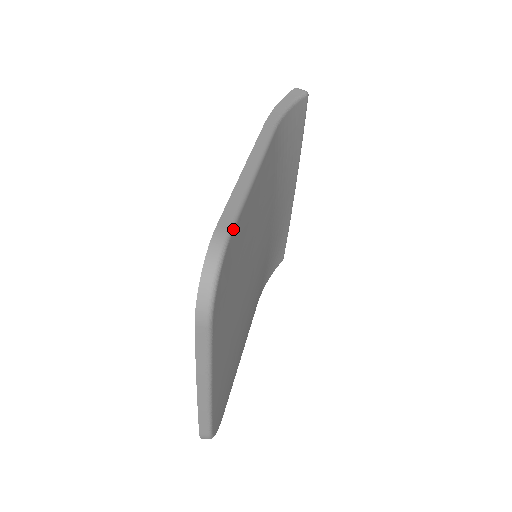
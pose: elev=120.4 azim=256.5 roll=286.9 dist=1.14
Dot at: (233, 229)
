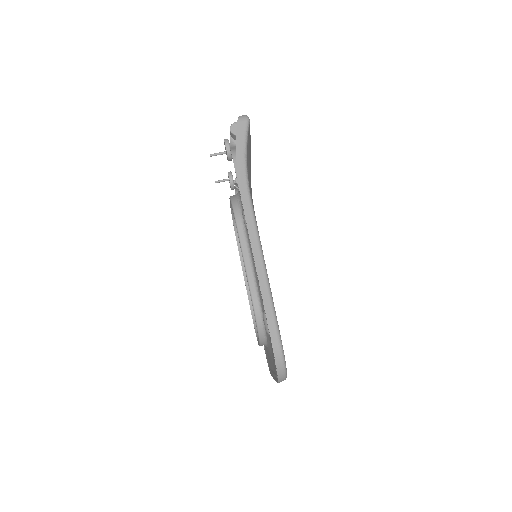
Dot at: (279, 331)
